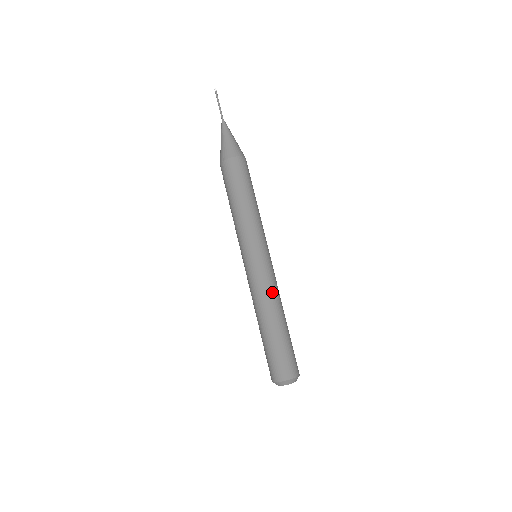
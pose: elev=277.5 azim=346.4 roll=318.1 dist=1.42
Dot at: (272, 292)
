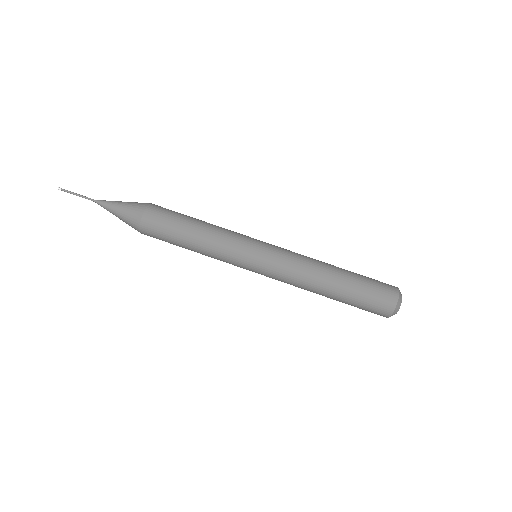
Dot at: (304, 257)
